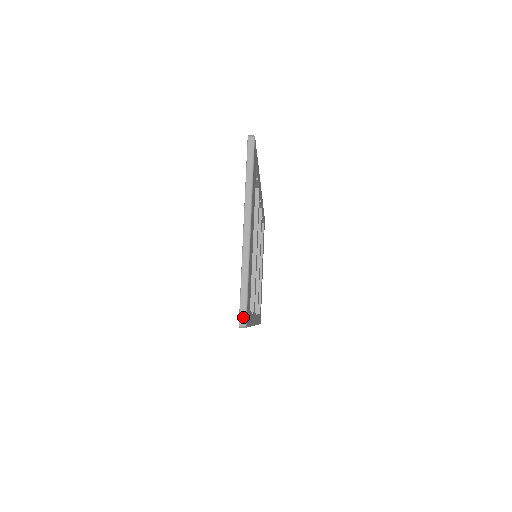
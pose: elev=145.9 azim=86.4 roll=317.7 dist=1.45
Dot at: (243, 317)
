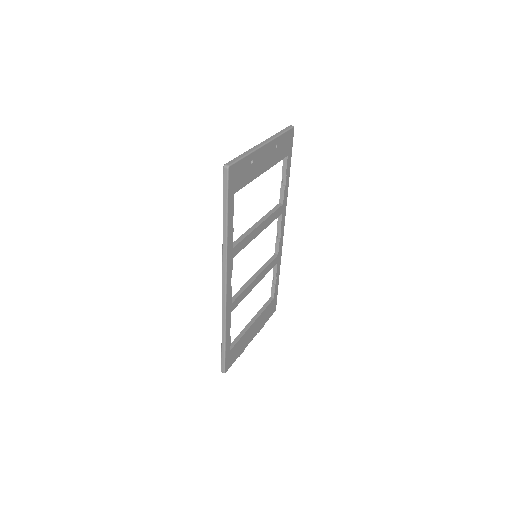
Dot at: (230, 163)
